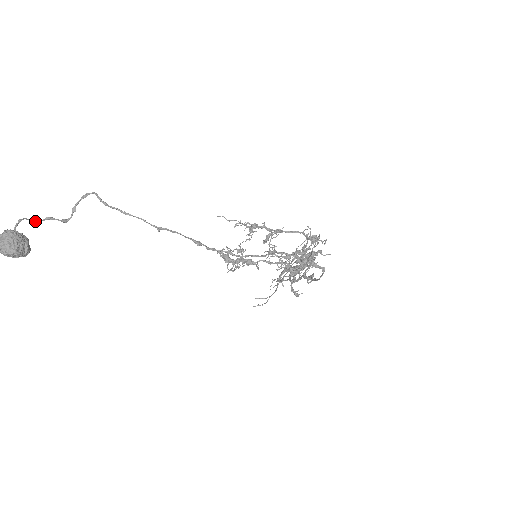
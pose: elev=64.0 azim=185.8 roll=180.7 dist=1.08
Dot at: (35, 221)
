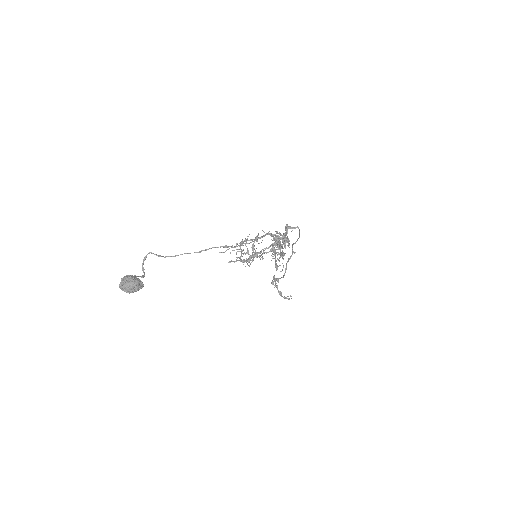
Dot at: occluded
